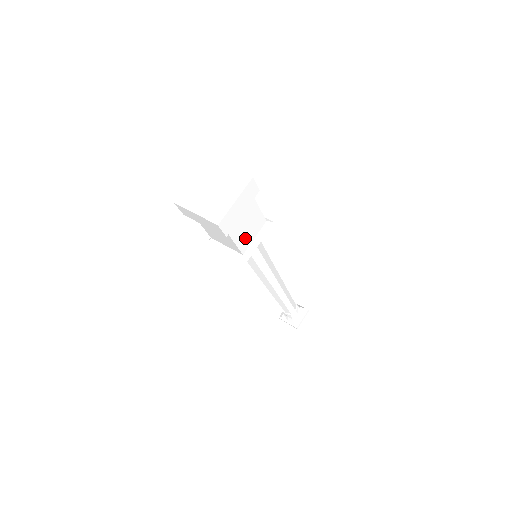
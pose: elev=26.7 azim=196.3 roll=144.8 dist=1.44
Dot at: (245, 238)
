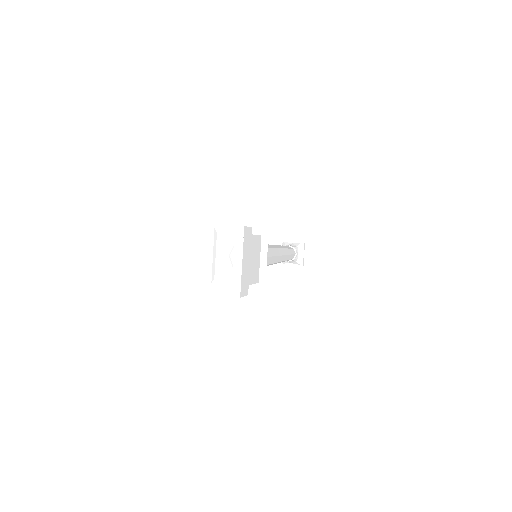
Dot at: occluded
